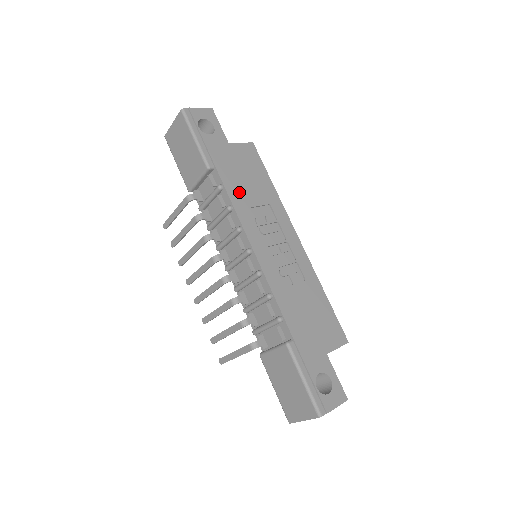
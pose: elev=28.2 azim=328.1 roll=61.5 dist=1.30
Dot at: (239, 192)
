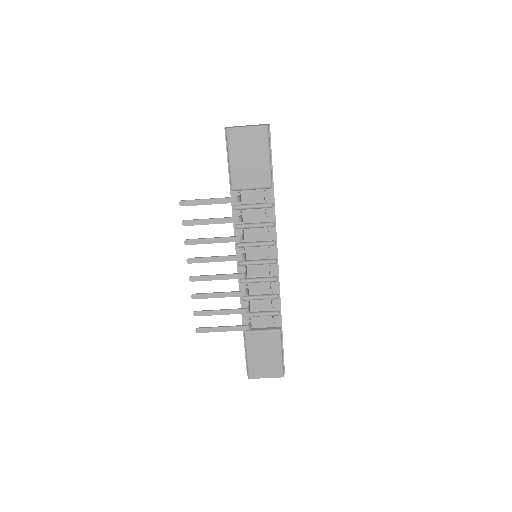
Dot at: occluded
